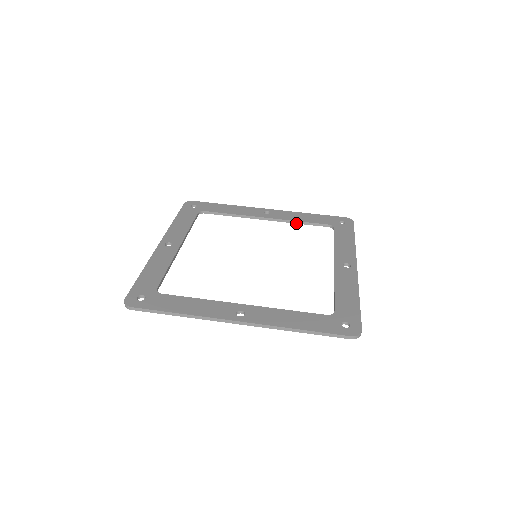
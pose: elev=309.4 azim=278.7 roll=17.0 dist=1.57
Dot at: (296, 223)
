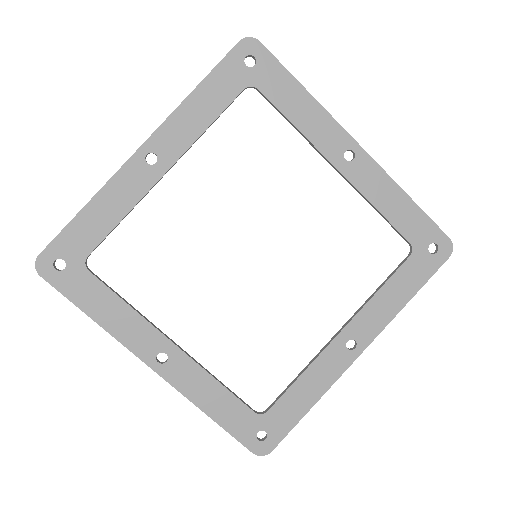
Dot at: (372, 206)
